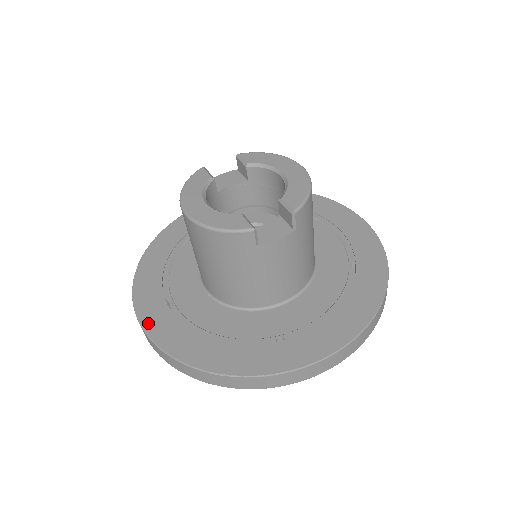
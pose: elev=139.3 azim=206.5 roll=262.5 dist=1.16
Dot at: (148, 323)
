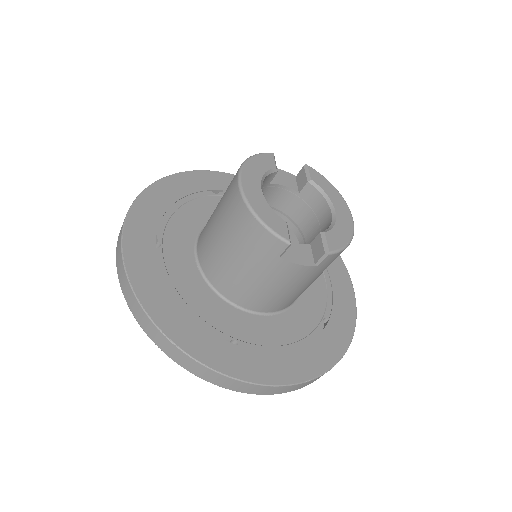
Dot at: (129, 246)
